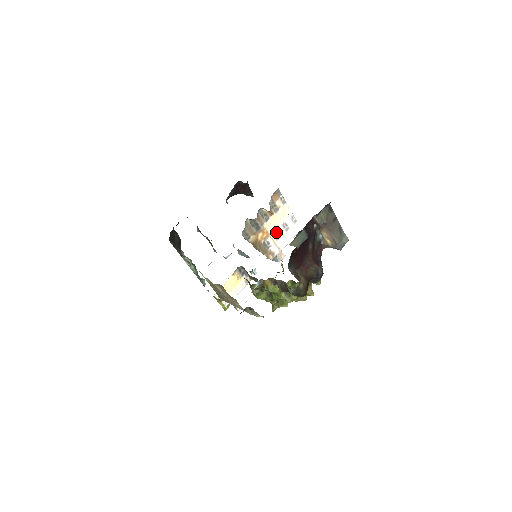
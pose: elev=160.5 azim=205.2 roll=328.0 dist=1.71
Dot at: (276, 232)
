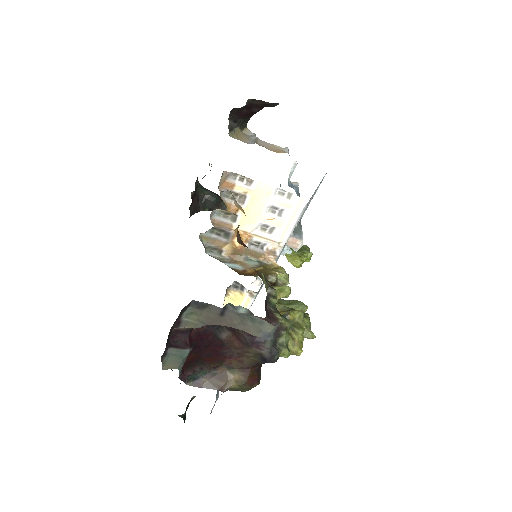
Dot at: (262, 225)
